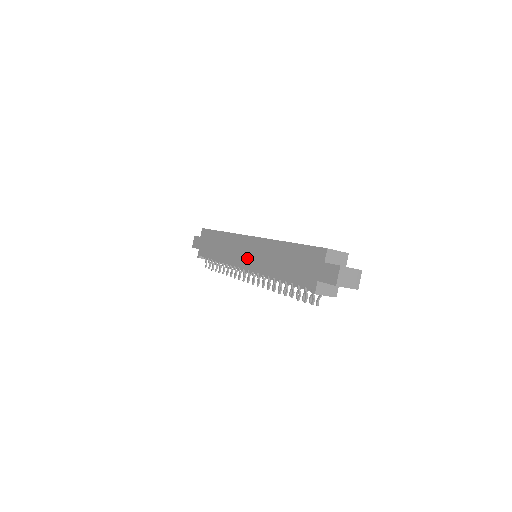
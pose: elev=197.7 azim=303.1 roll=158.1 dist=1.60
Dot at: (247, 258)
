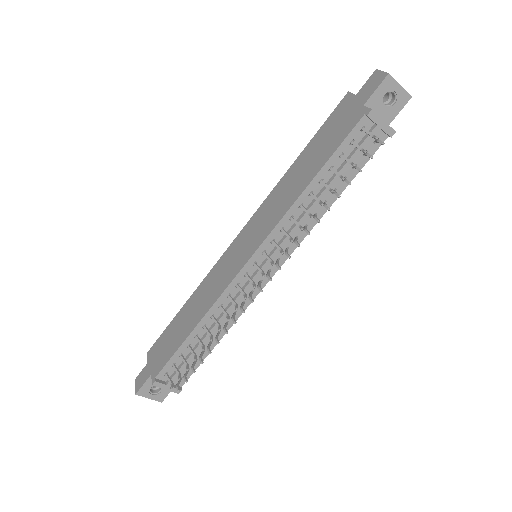
Dot at: (247, 247)
